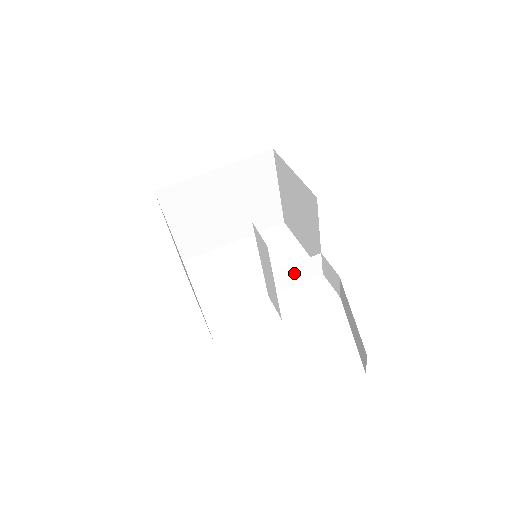
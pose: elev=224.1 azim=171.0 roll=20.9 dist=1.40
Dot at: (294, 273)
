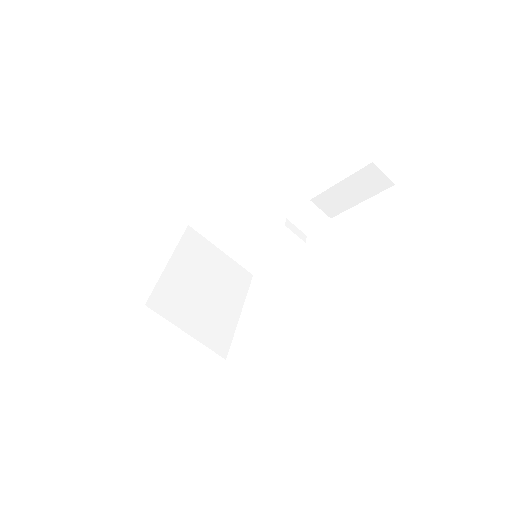
Dot at: occluded
